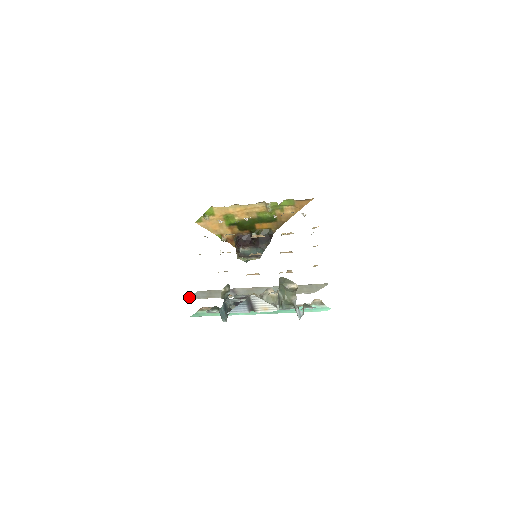
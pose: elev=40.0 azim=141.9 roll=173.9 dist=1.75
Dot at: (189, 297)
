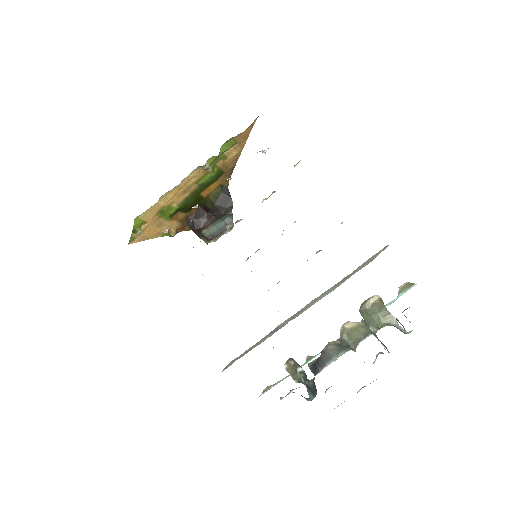
Dot at: (223, 369)
